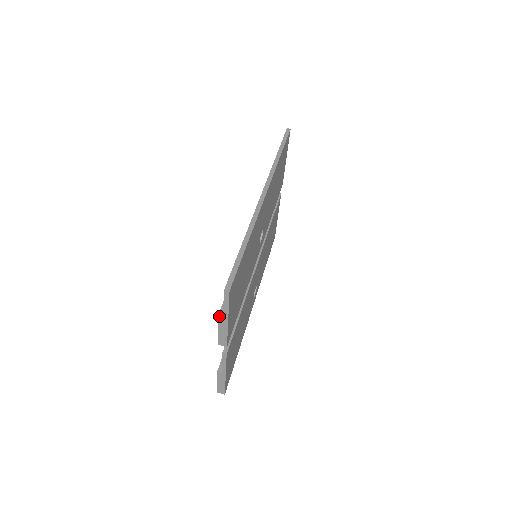
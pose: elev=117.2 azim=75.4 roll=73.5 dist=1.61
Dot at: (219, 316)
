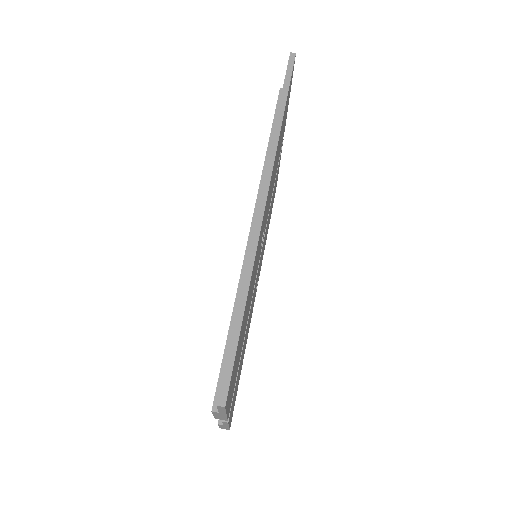
Dot at: (213, 411)
